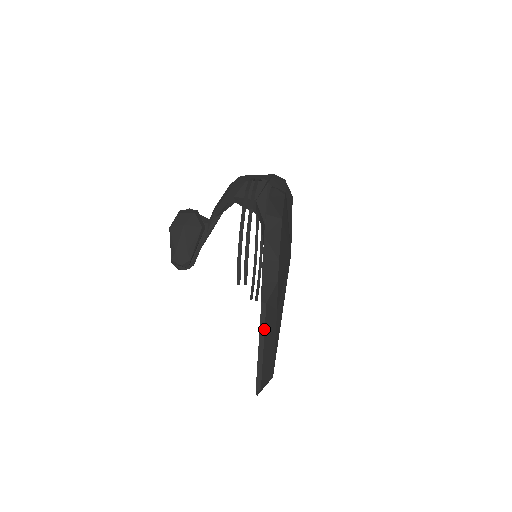
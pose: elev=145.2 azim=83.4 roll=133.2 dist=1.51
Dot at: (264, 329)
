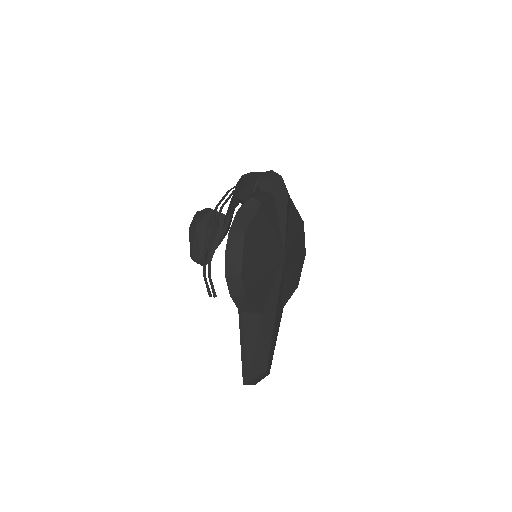
Dot at: (243, 334)
